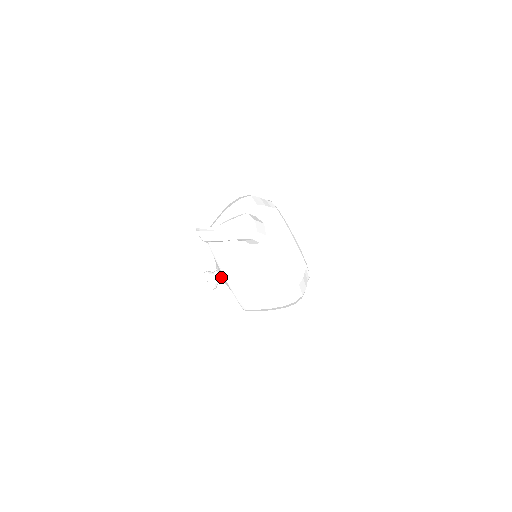
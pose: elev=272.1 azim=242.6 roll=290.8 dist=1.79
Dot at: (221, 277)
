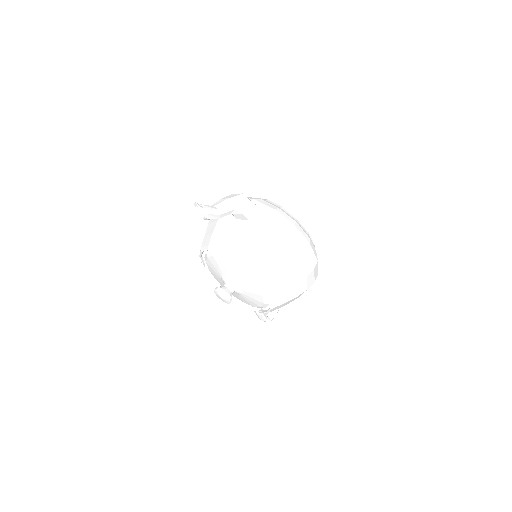
Dot at: (233, 283)
